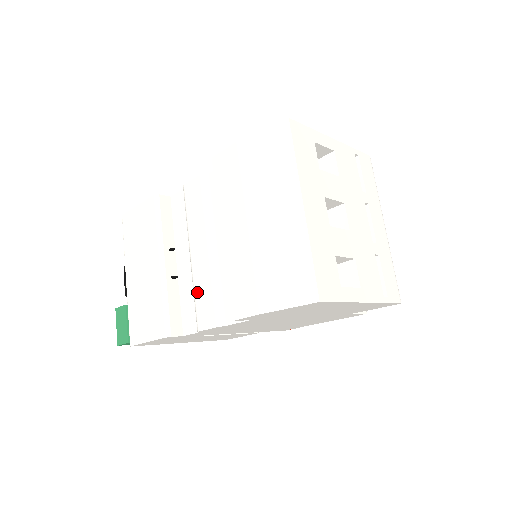
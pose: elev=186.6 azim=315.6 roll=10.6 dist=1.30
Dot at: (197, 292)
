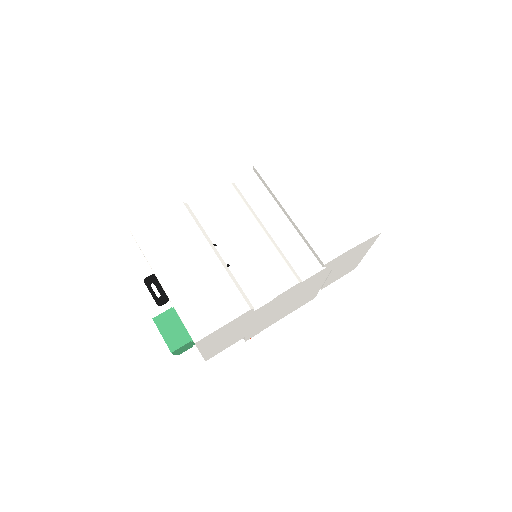
Dot at: (264, 267)
